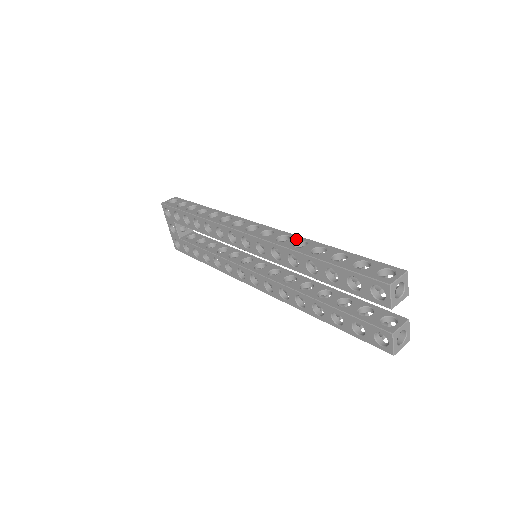
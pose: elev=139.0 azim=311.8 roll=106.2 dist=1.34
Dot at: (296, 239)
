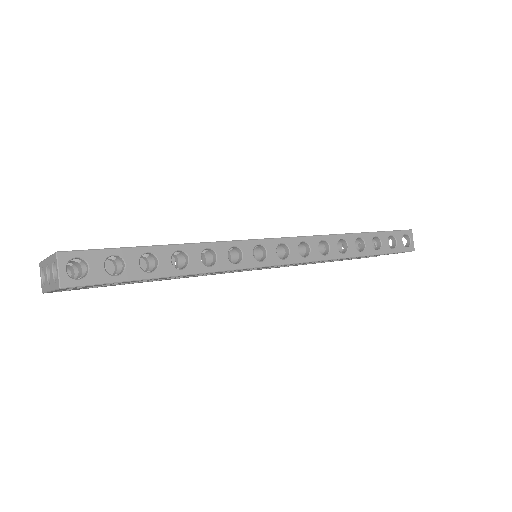
Dot at: (335, 242)
